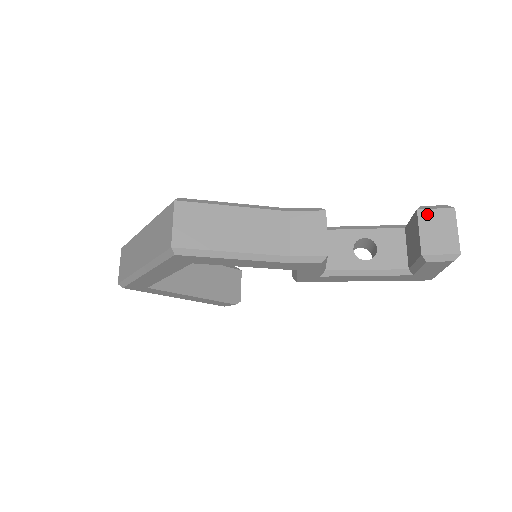
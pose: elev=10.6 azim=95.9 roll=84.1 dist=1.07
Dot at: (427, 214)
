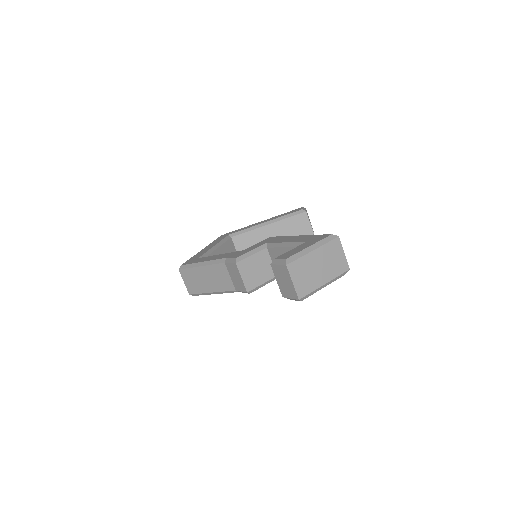
Dot at: (276, 268)
